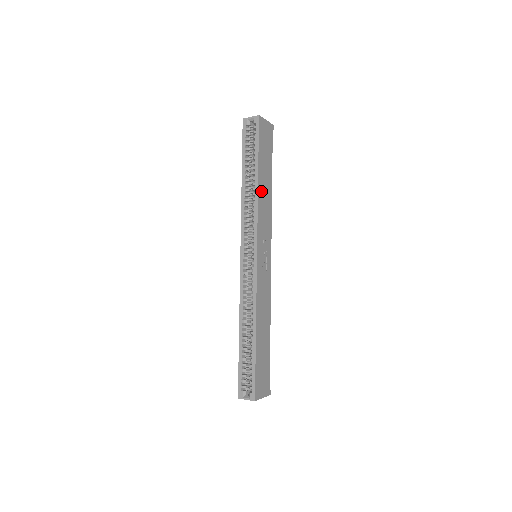
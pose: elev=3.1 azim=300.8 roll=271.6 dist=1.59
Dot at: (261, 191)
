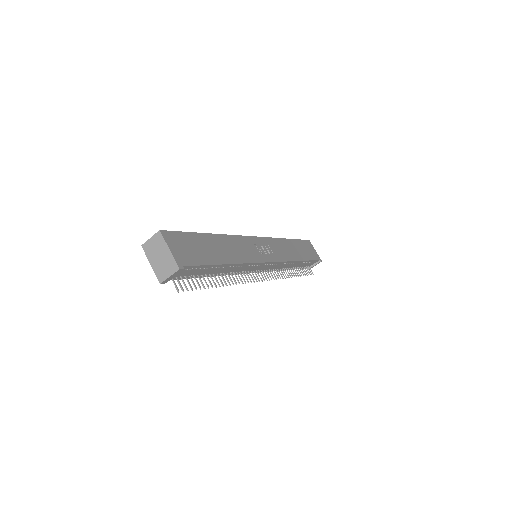
Dot at: (287, 244)
